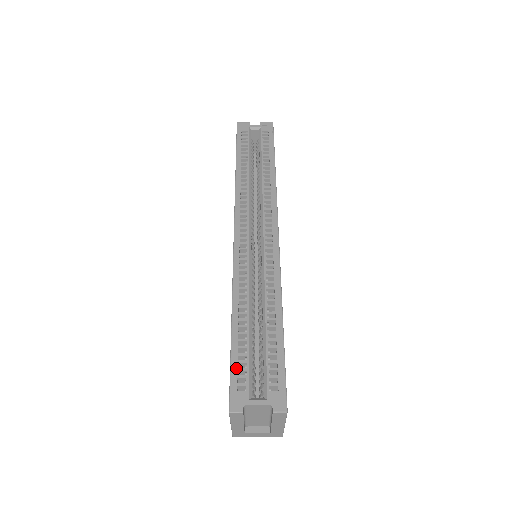
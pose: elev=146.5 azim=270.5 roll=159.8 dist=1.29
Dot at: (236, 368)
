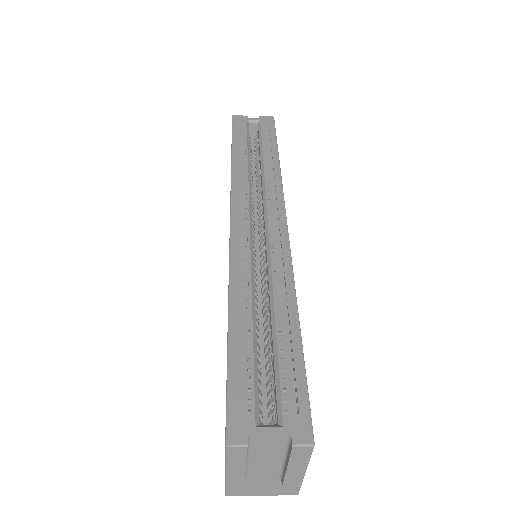
Dot at: (235, 382)
